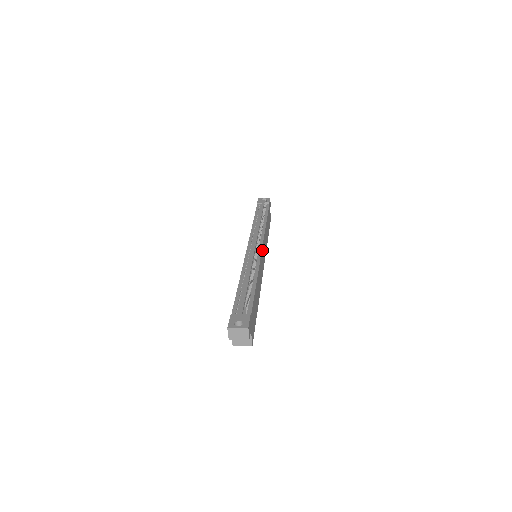
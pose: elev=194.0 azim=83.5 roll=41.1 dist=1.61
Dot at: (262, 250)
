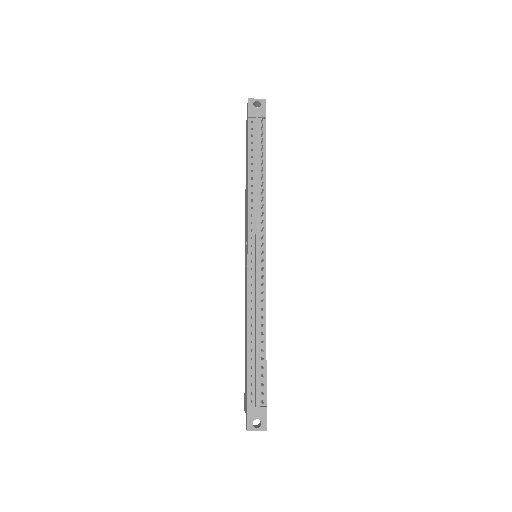
Dot at: (265, 257)
